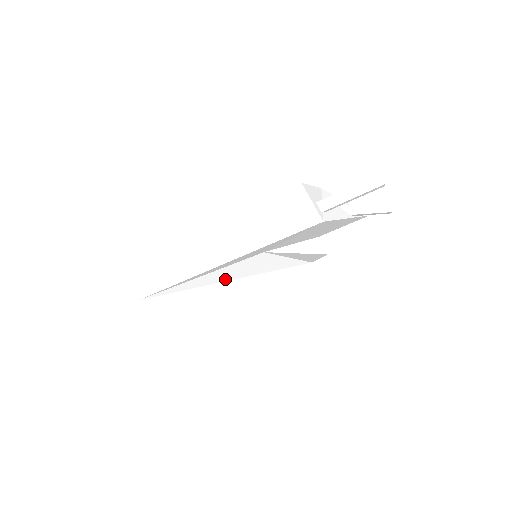
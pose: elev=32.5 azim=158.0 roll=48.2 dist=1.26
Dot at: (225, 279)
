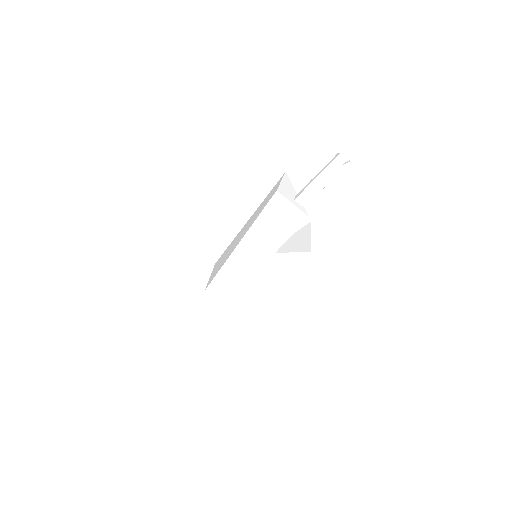
Dot at: (247, 297)
